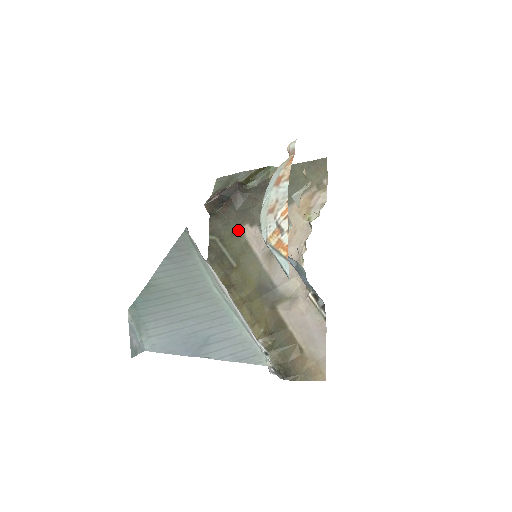
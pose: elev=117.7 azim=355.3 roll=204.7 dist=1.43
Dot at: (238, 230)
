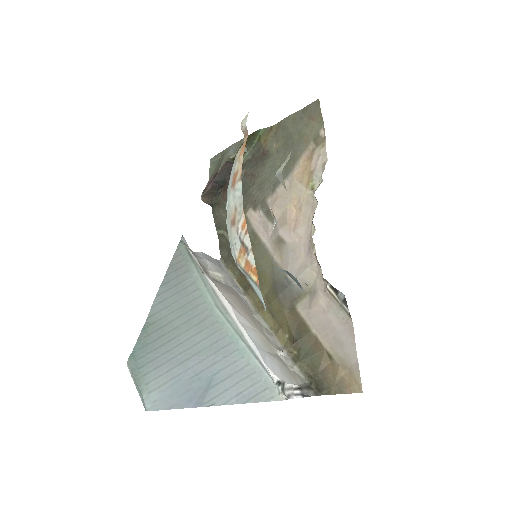
Dot at: occluded
